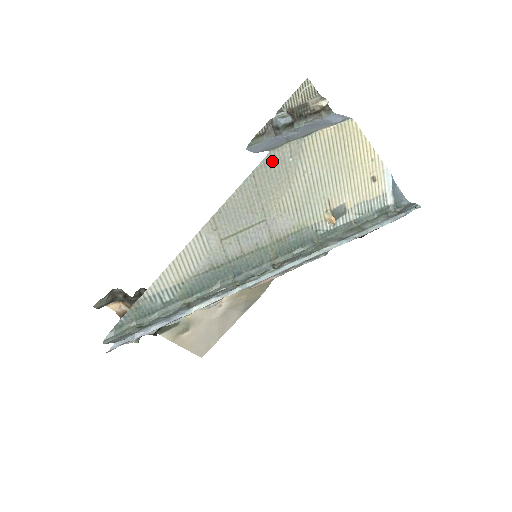
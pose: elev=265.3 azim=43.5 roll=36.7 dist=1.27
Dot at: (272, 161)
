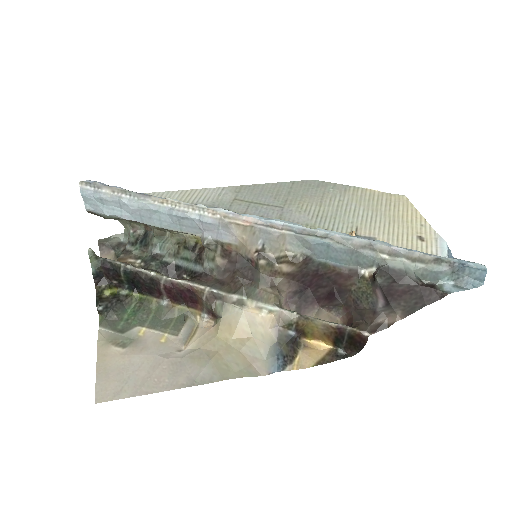
Dot at: (314, 184)
